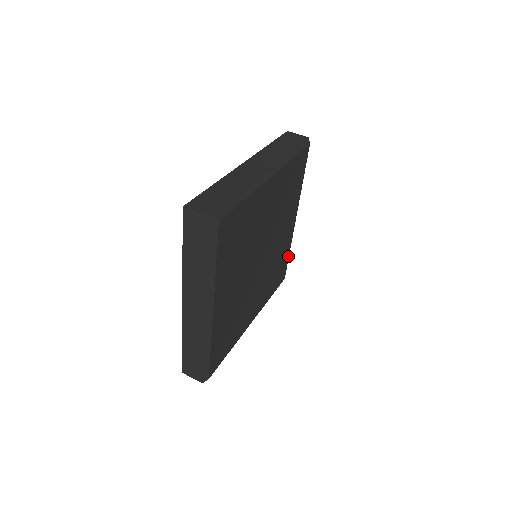
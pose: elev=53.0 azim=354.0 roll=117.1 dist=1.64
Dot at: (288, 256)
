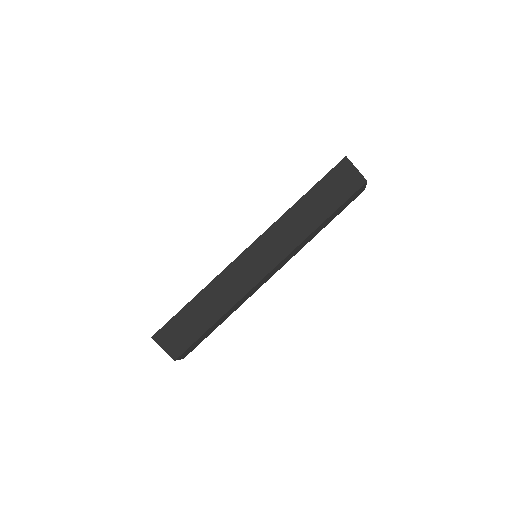
Dot at: occluded
